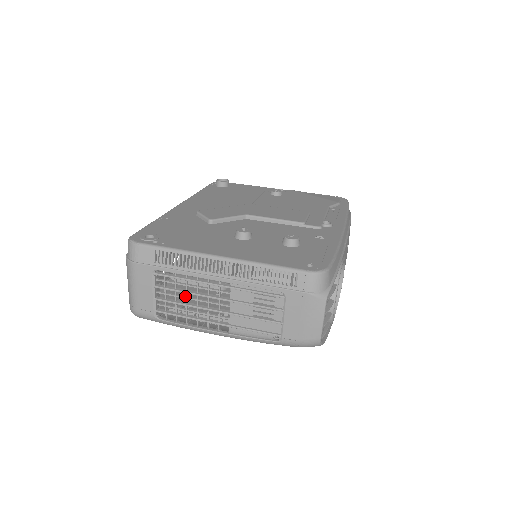
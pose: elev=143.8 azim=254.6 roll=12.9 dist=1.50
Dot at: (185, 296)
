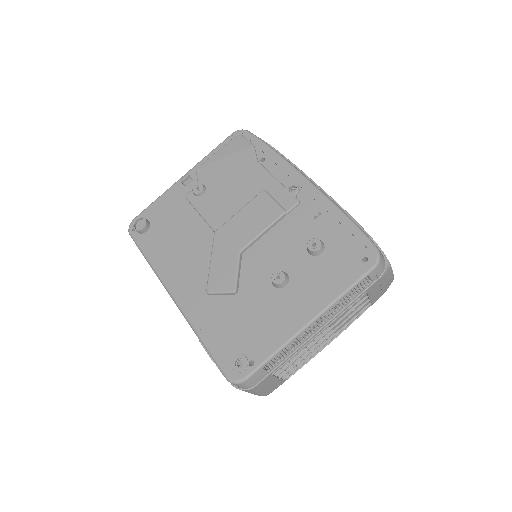
Dot at: occluded
